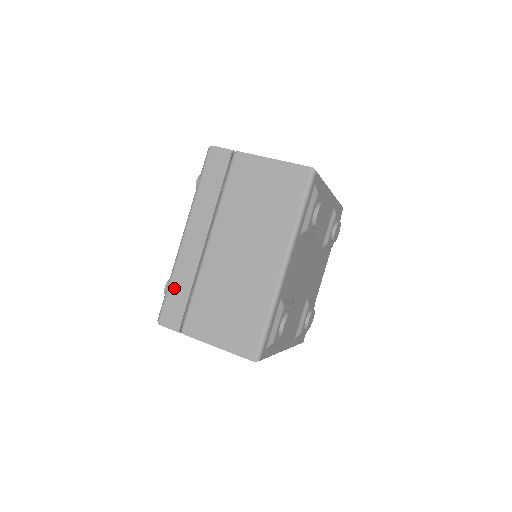
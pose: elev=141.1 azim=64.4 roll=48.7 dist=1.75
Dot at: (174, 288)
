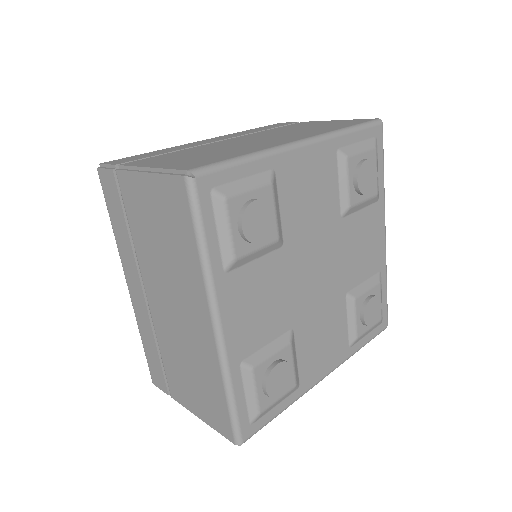
Dot at: (146, 348)
